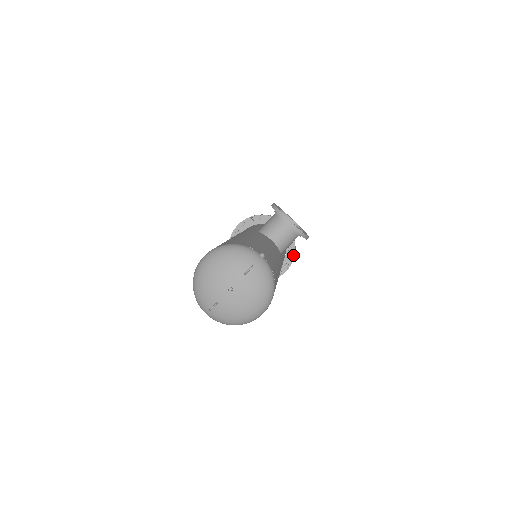
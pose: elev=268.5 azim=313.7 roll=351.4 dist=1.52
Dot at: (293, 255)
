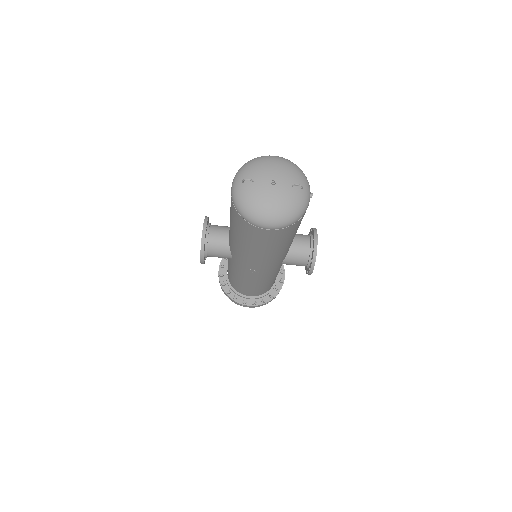
Dot at: (267, 301)
